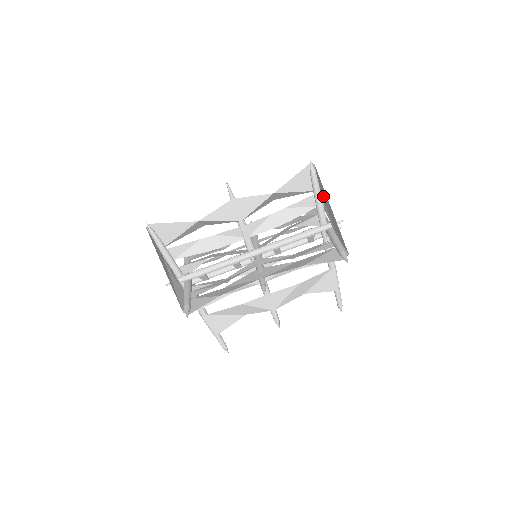
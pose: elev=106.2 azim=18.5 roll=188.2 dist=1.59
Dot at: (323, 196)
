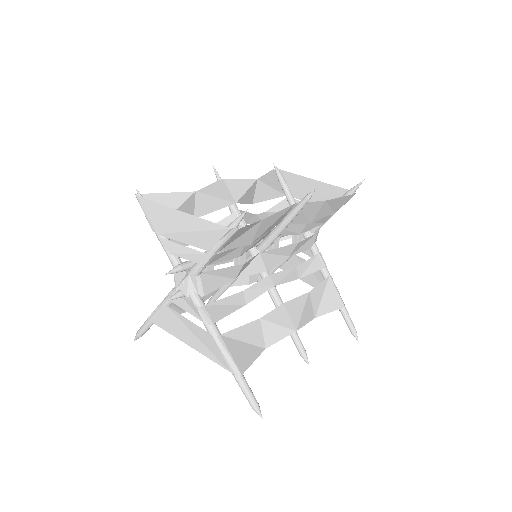
Dot at: (296, 190)
